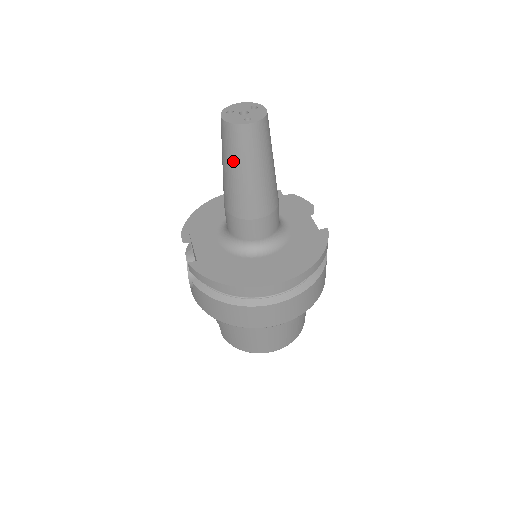
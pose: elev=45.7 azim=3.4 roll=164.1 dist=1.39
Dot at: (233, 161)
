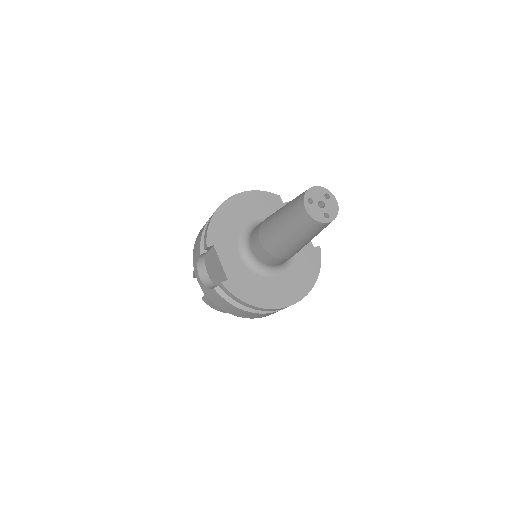
Dot at: (298, 235)
